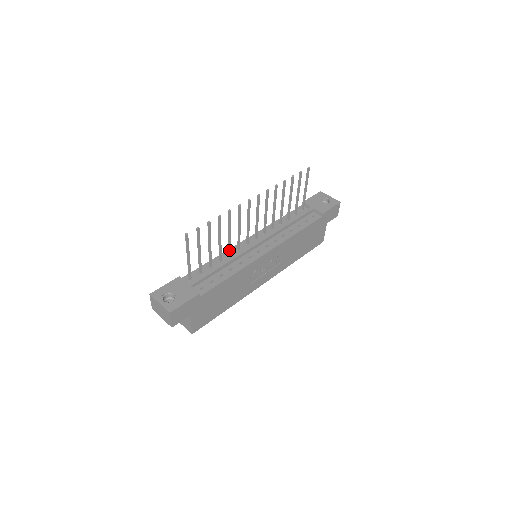
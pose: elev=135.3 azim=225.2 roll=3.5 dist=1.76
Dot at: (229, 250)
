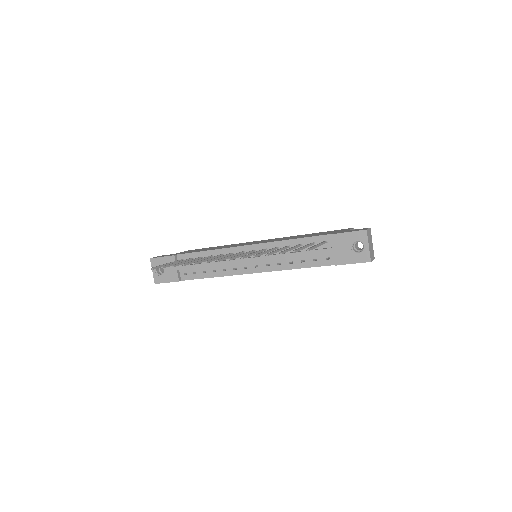
Dot at: (218, 256)
